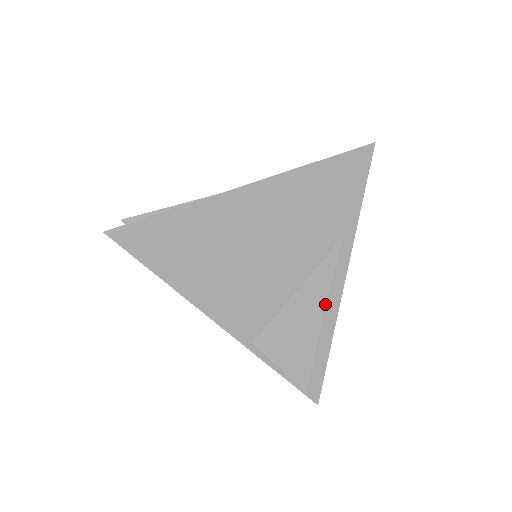
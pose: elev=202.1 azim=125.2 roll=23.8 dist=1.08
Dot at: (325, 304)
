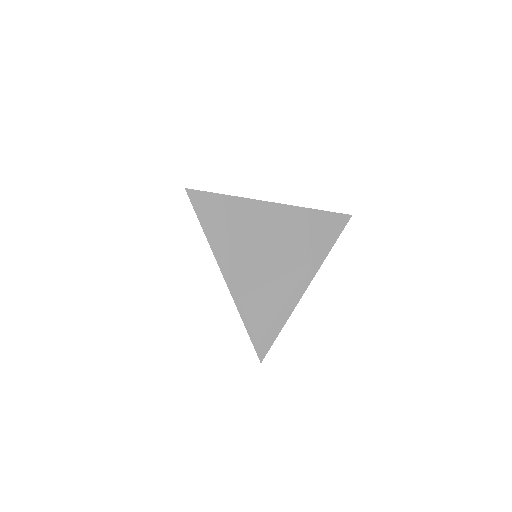
Dot at: (290, 295)
